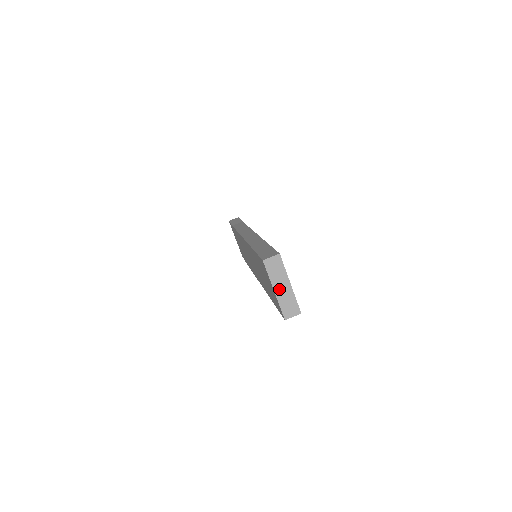
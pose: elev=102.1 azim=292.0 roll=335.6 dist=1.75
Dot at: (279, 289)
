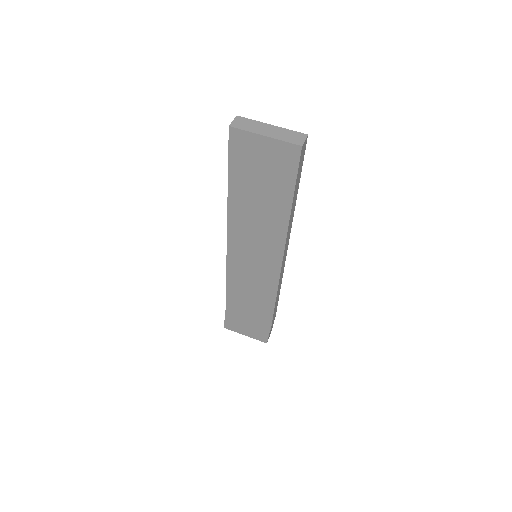
Dot at: (267, 133)
